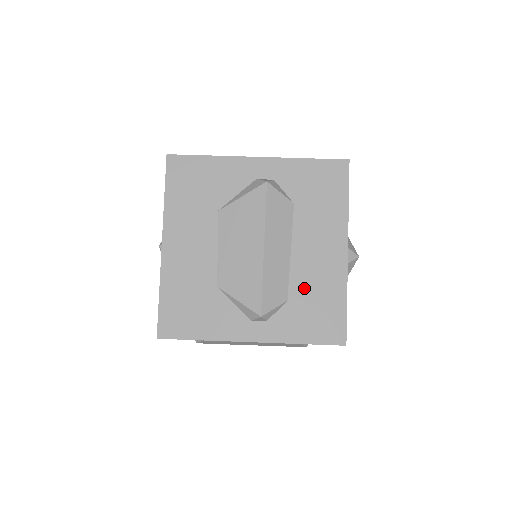
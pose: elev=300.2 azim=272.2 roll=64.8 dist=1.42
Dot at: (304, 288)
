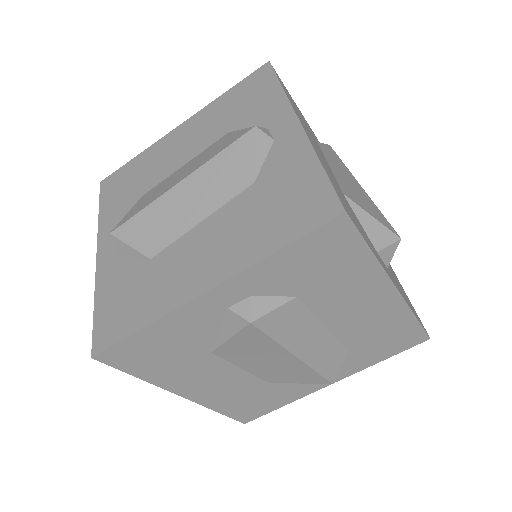
Dot at: (361, 337)
